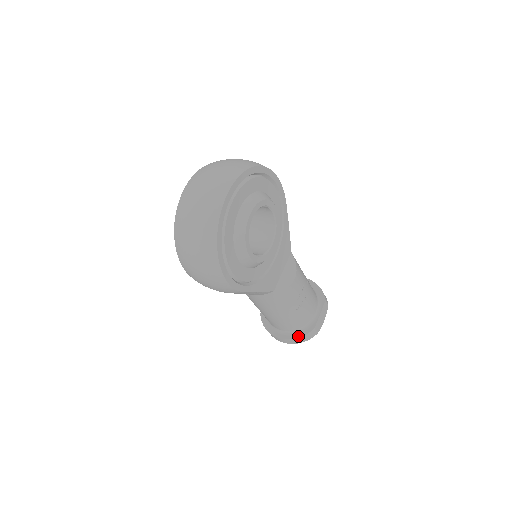
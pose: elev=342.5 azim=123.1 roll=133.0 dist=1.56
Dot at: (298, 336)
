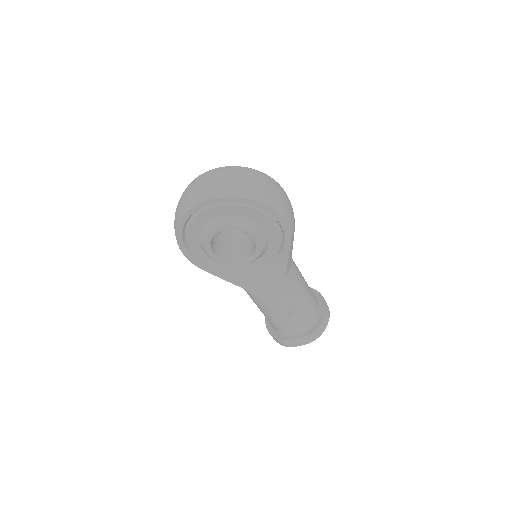
Dot at: (271, 333)
